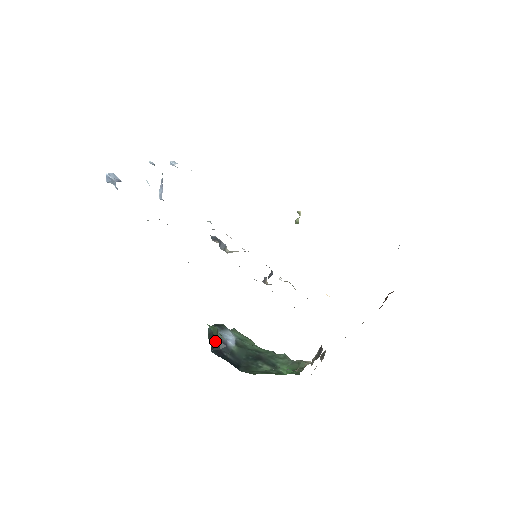
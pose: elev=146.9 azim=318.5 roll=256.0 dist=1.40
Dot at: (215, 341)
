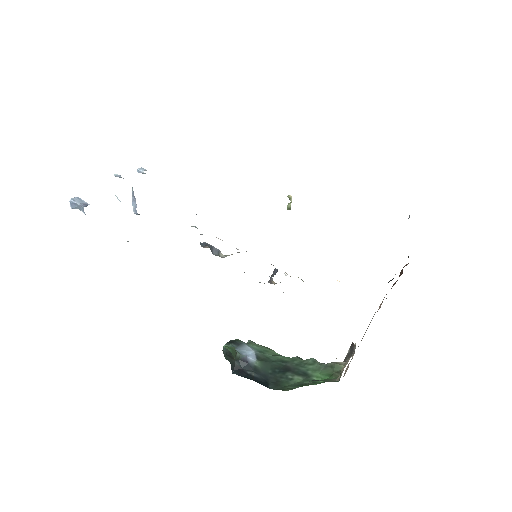
Dot at: (234, 360)
